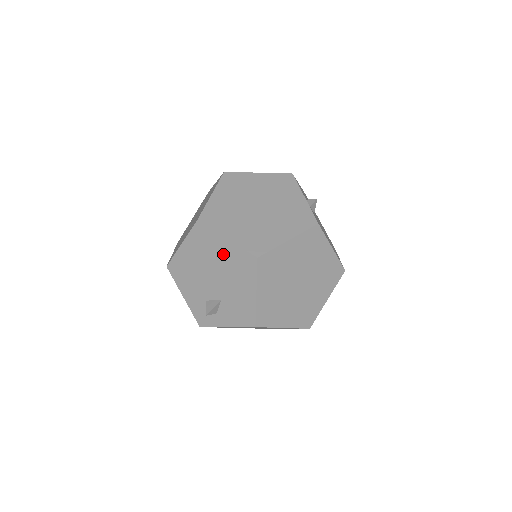
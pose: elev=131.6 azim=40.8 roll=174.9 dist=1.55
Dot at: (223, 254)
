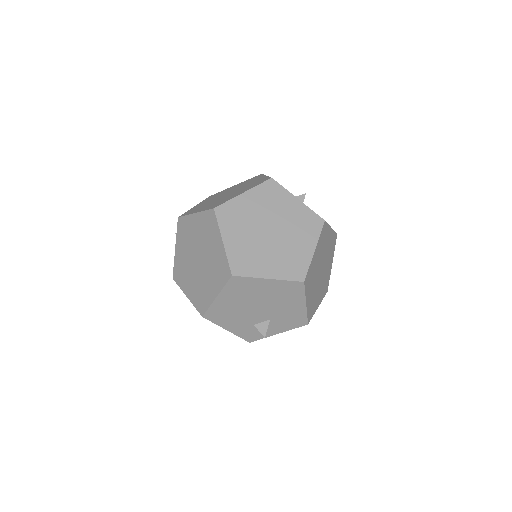
Dot at: (267, 290)
